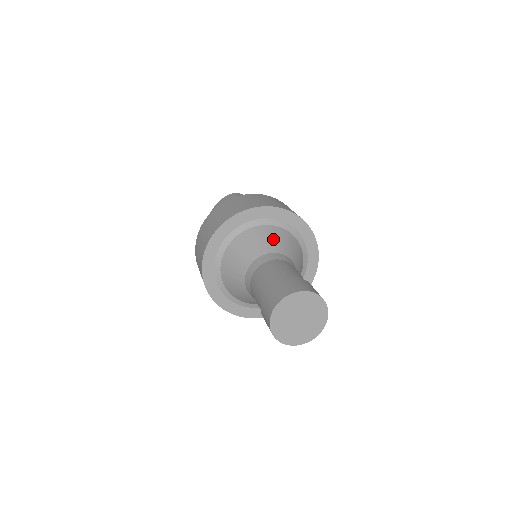
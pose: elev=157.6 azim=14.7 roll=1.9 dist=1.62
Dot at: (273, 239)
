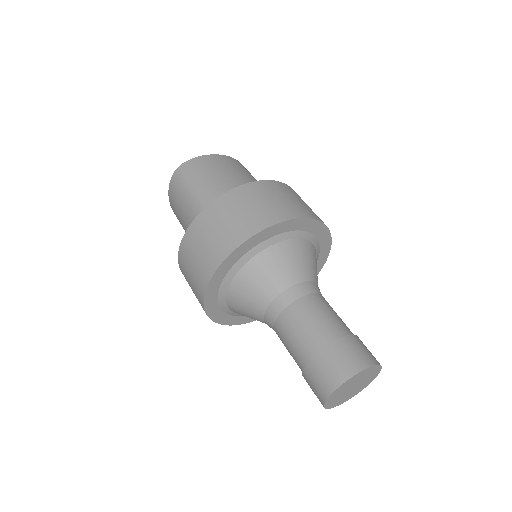
Dot at: (269, 275)
